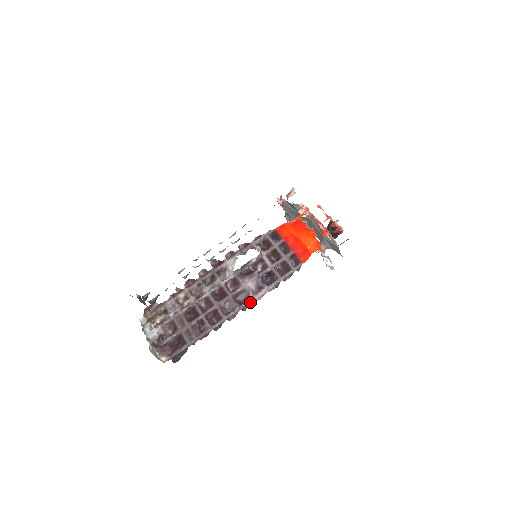
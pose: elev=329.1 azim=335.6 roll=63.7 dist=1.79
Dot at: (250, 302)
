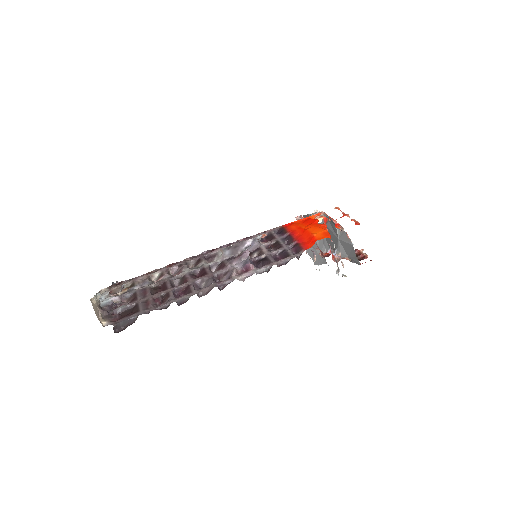
Dot at: (230, 280)
